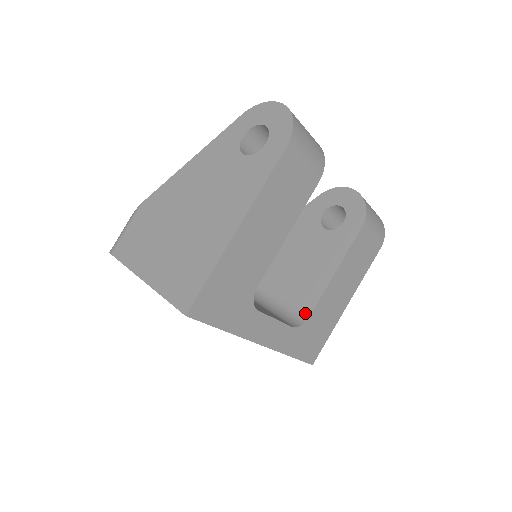
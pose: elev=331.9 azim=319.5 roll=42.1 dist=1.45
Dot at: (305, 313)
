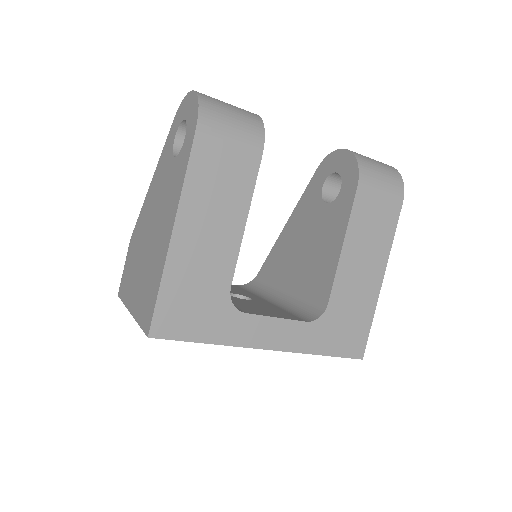
Dot at: (323, 302)
